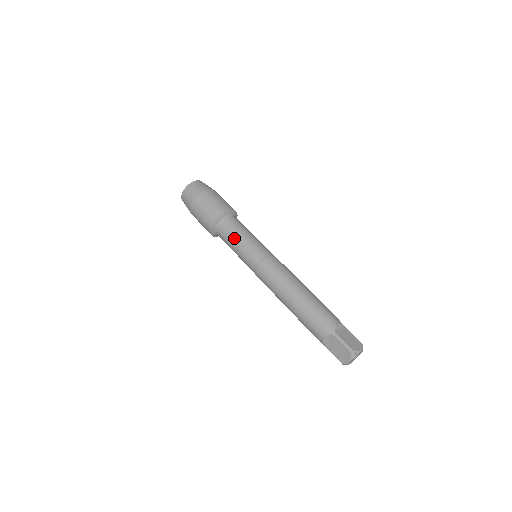
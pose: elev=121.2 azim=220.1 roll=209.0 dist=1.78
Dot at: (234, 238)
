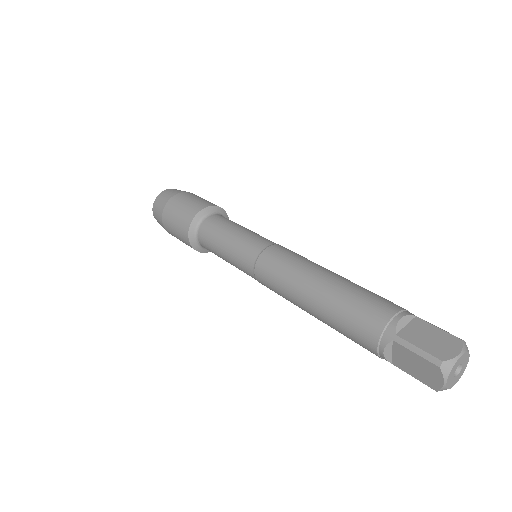
Dot at: (236, 224)
